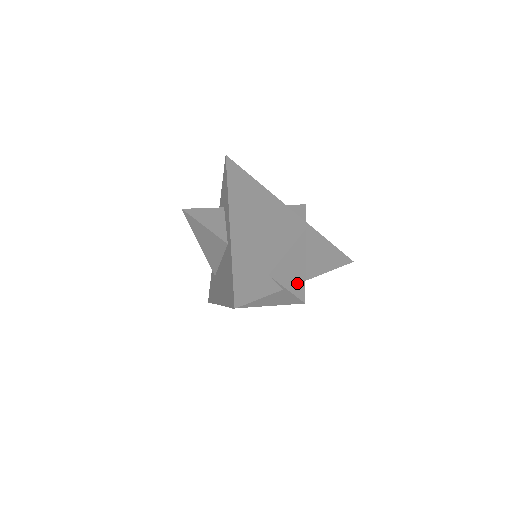
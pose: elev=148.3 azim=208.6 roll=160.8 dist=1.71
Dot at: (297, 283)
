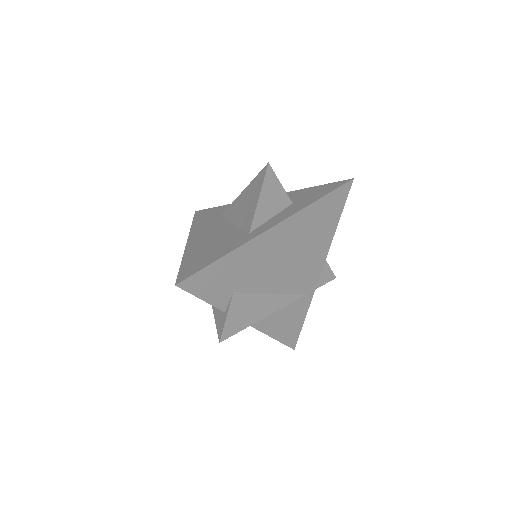
Dot at: (239, 323)
